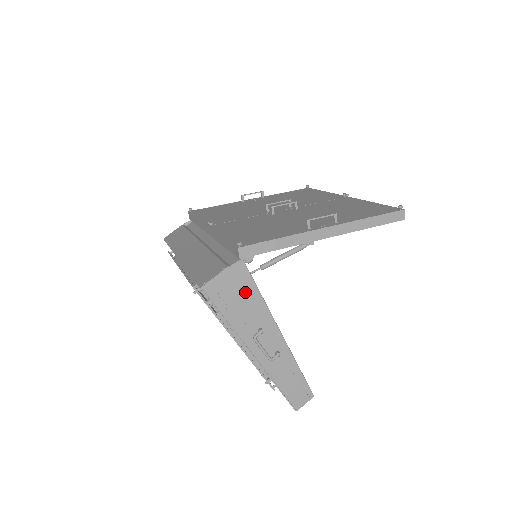
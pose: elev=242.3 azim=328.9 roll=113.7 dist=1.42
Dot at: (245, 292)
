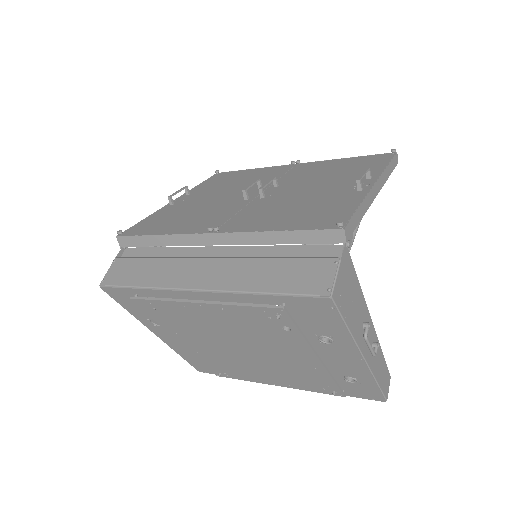
Dot at: (352, 284)
